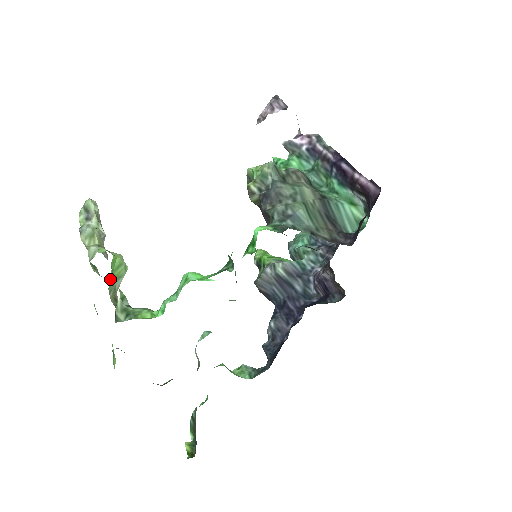
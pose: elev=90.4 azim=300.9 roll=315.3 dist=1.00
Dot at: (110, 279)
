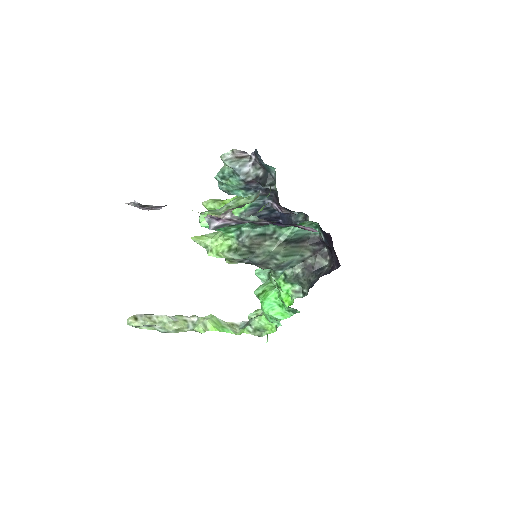
Dot at: occluded
